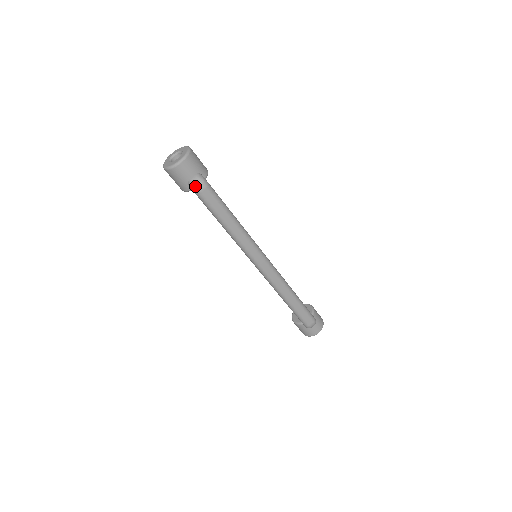
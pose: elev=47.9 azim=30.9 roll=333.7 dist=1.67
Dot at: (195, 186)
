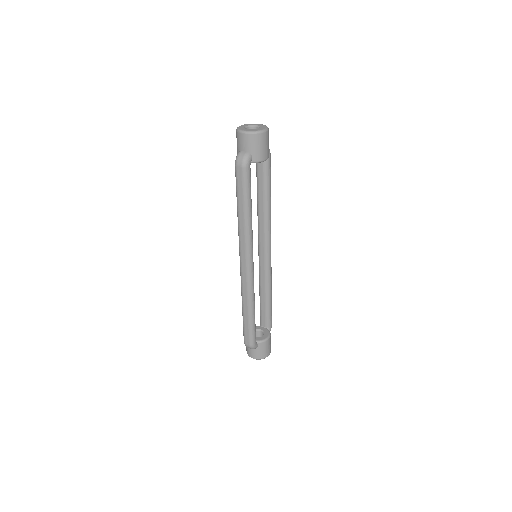
Dot at: (237, 158)
